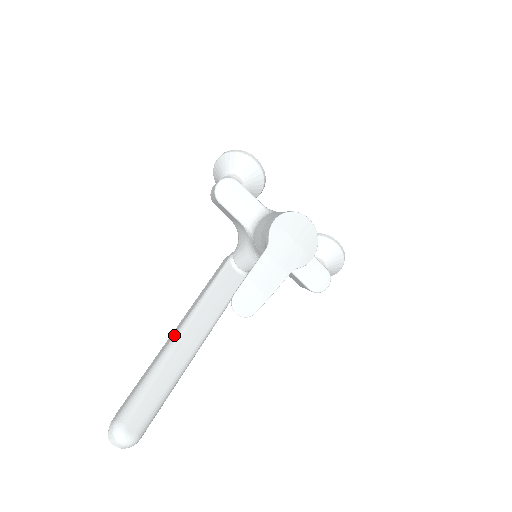
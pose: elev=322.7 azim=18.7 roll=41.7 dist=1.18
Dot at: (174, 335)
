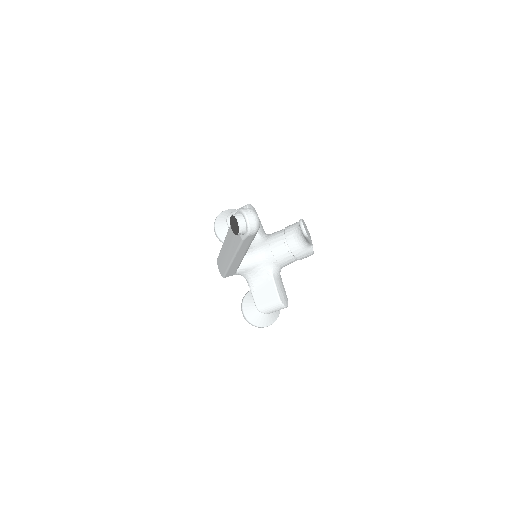
Dot at: occluded
